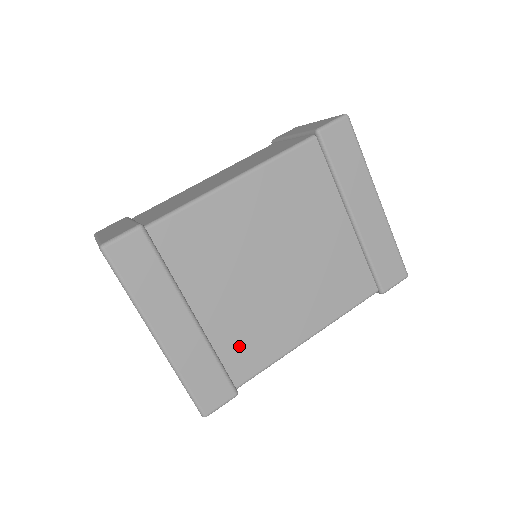
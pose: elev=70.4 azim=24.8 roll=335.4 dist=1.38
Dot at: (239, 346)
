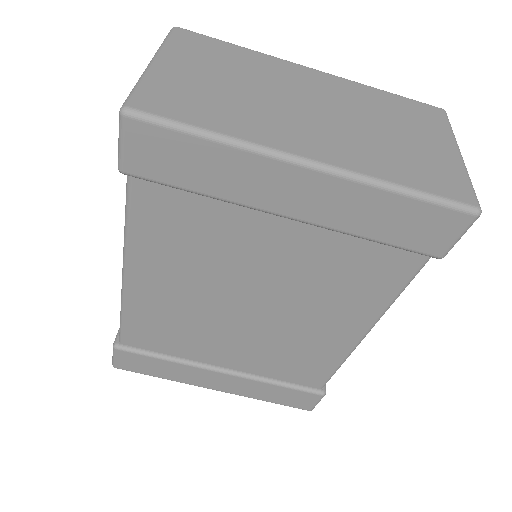
Dot at: (289, 368)
